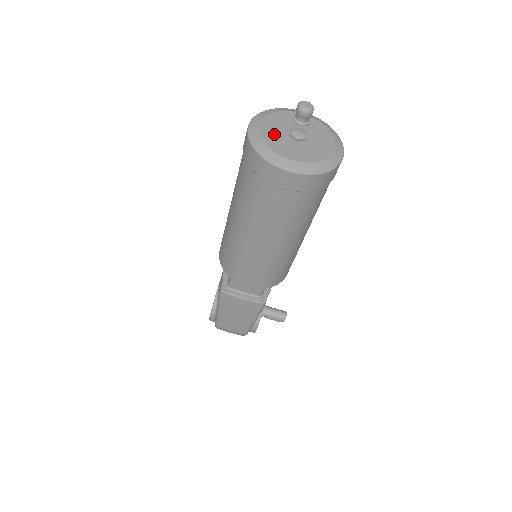
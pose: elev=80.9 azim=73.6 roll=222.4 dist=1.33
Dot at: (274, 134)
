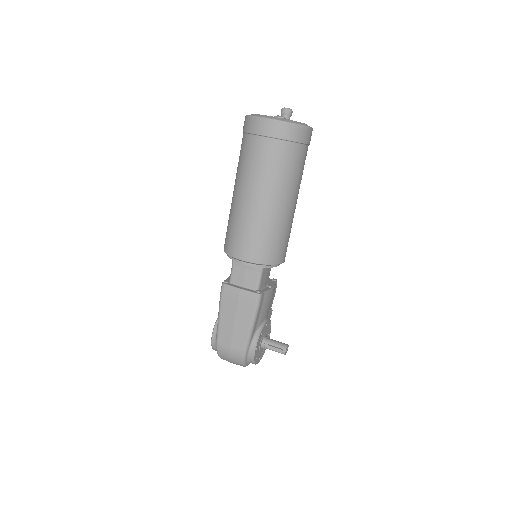
Dot at: occluded
